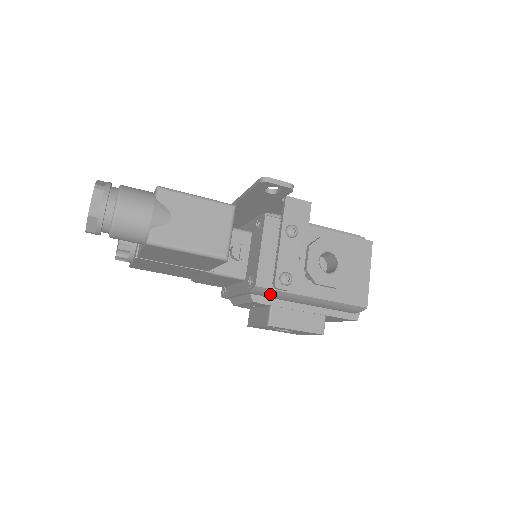
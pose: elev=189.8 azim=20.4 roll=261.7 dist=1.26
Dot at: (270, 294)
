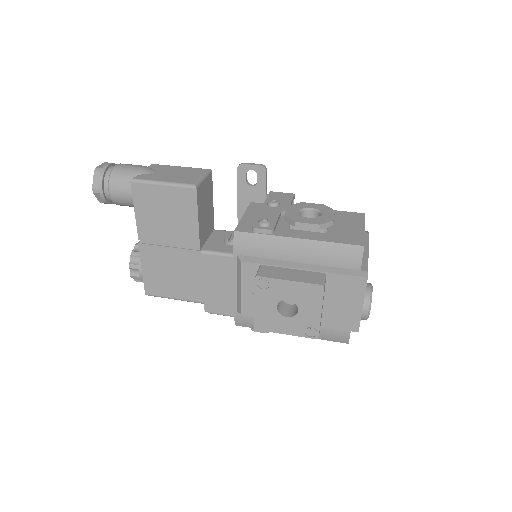
Dot at: (253, 244)
